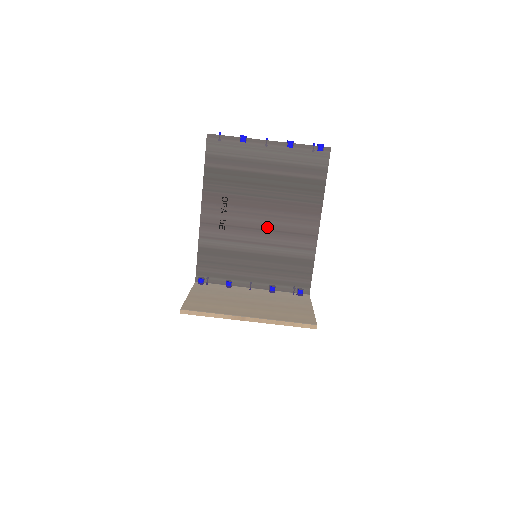
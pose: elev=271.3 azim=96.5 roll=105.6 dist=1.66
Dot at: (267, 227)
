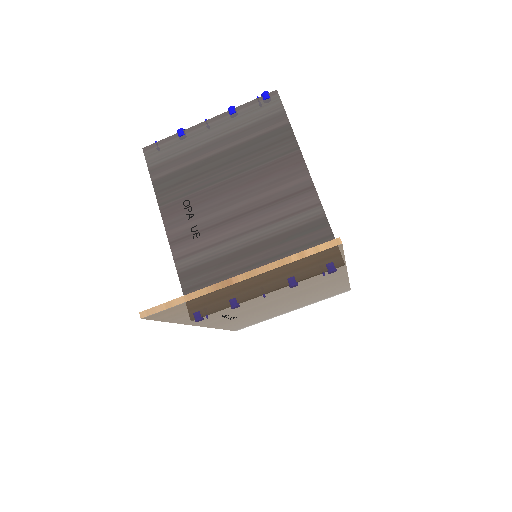
Dot at: (248, 208)
